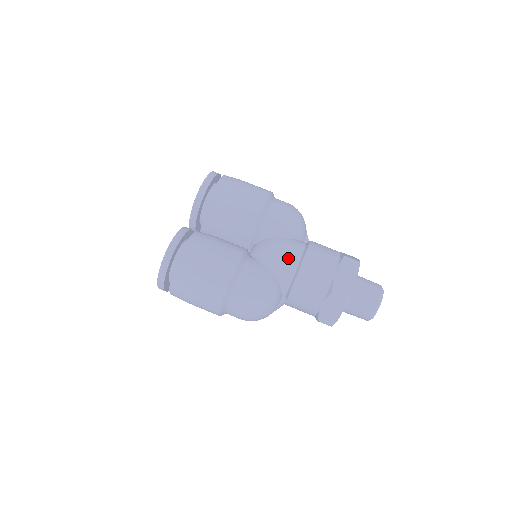
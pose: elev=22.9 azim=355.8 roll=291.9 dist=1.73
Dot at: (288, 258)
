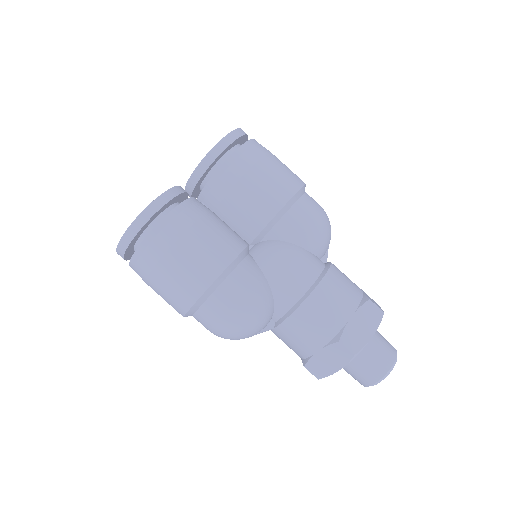
Dot at: (298, 276)
